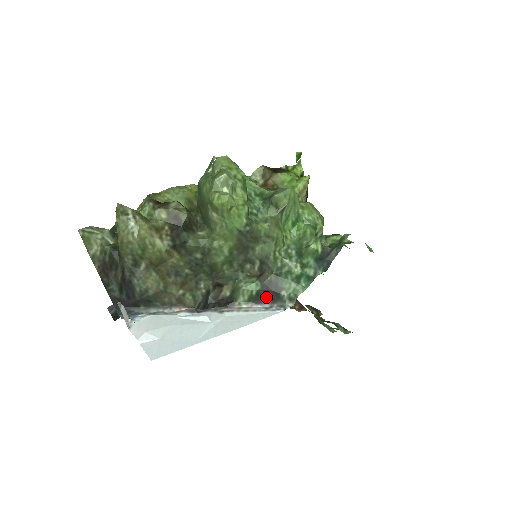
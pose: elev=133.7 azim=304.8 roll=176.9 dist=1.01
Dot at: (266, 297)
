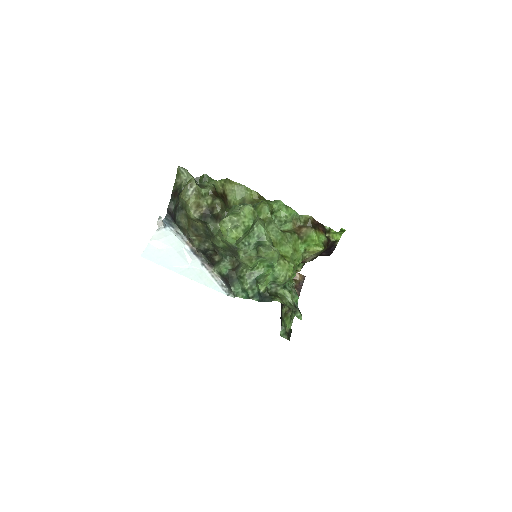
Dot at: (226, 281)
